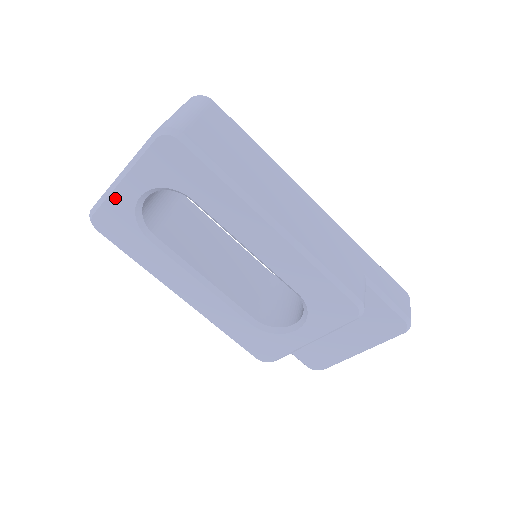
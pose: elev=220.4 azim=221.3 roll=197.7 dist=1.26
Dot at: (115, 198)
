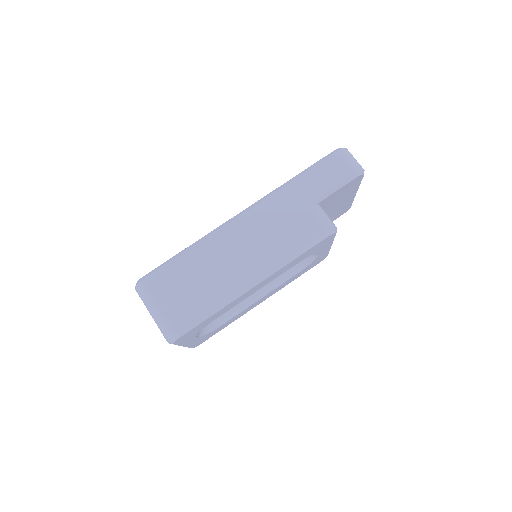
Dot at: (190, 345)
